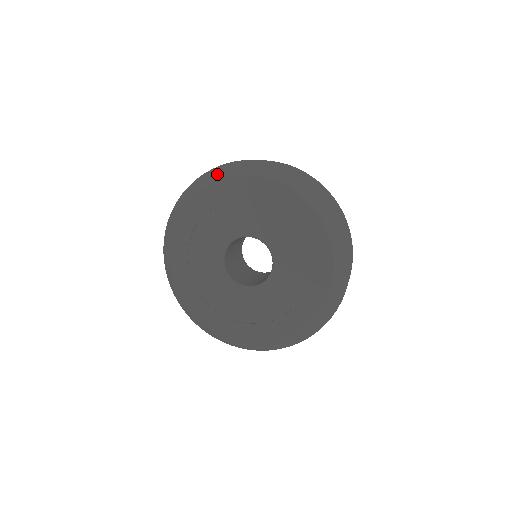
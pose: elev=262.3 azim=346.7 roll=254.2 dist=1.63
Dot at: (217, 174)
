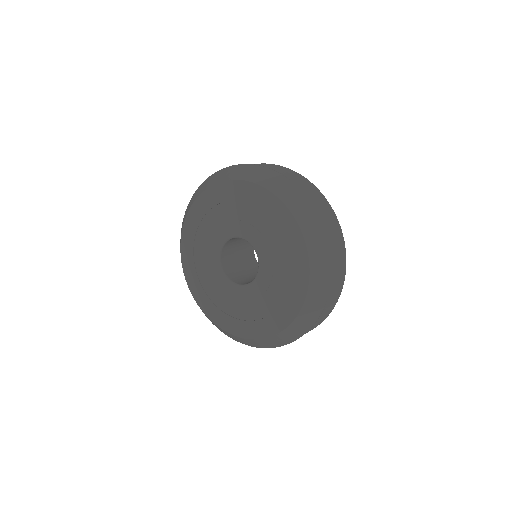
Dot at: (292, 197)
